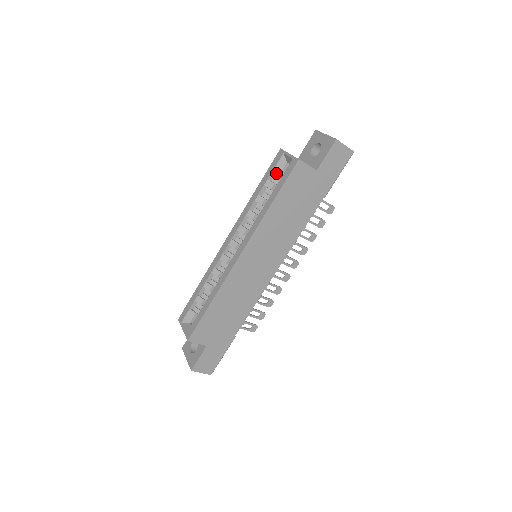
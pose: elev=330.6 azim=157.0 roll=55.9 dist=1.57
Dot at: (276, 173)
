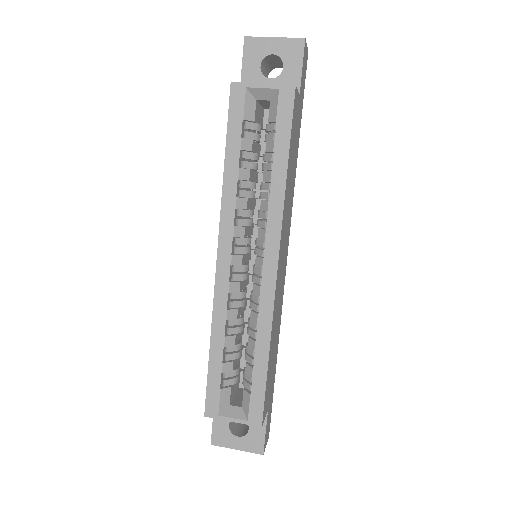
Dot at: (247, 123)
